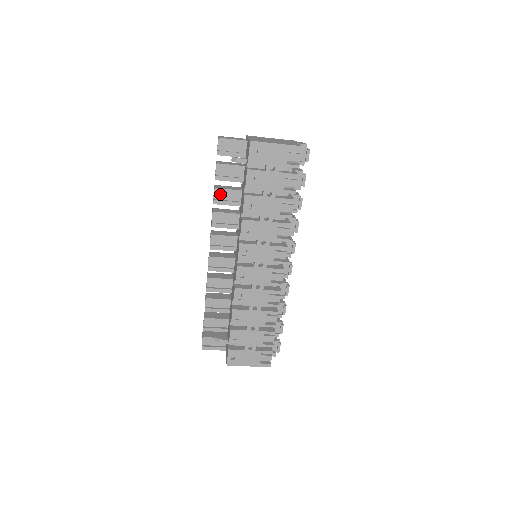
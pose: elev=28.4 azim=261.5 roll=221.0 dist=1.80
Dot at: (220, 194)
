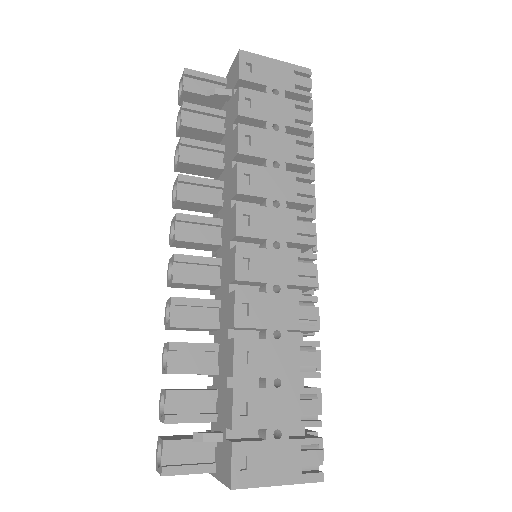
Dot at: (189, 150)
